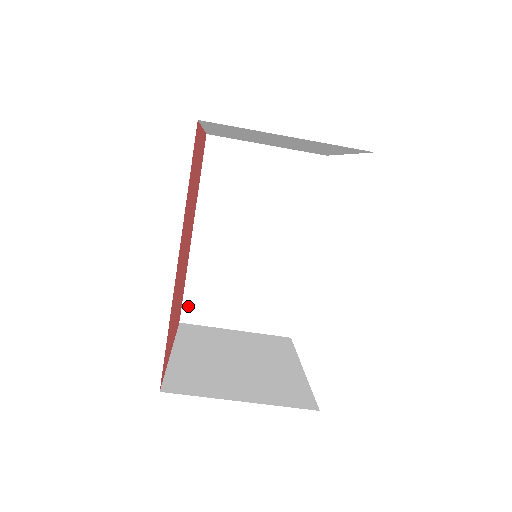
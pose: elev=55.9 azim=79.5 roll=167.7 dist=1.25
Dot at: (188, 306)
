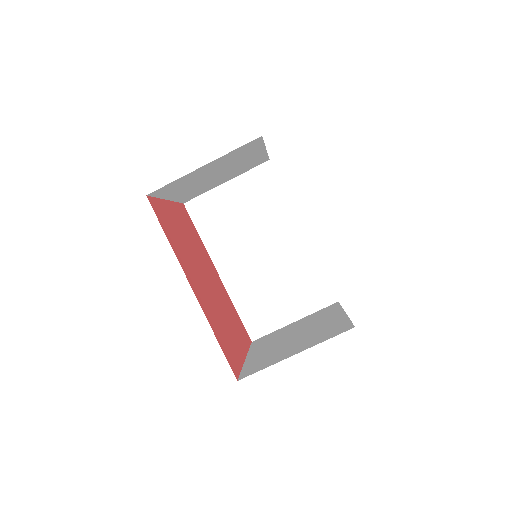
Dot at: (250, 326)
